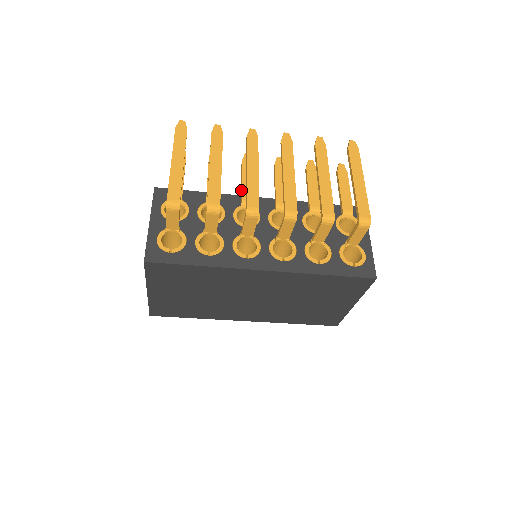
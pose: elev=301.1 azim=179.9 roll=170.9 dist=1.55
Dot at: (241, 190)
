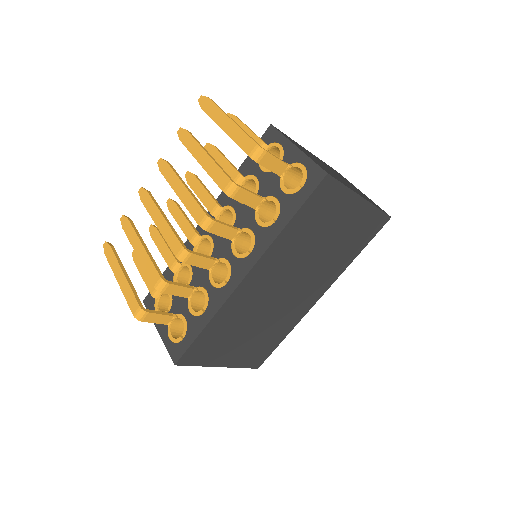
Dot at: (185, 234)
